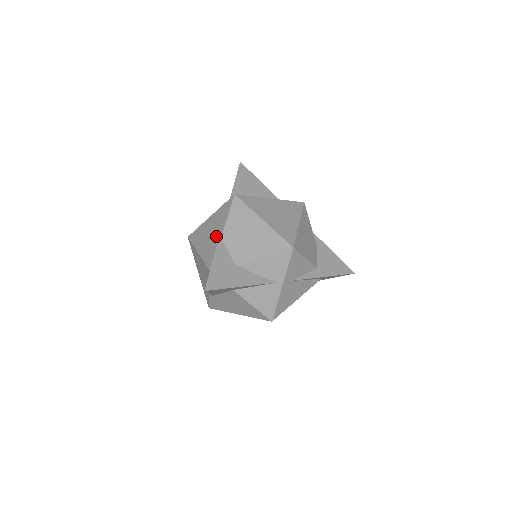
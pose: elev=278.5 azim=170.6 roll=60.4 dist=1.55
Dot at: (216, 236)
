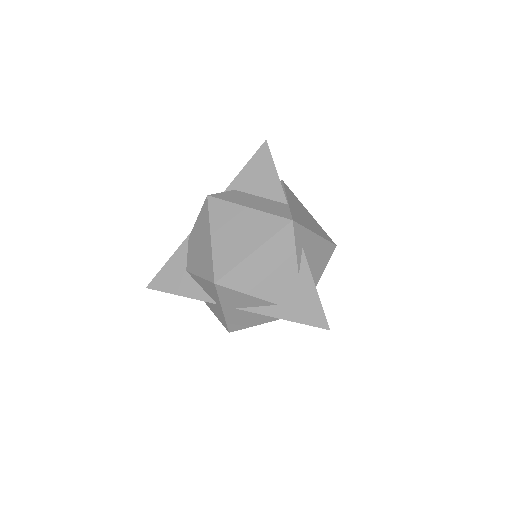
Dot at: occluded
